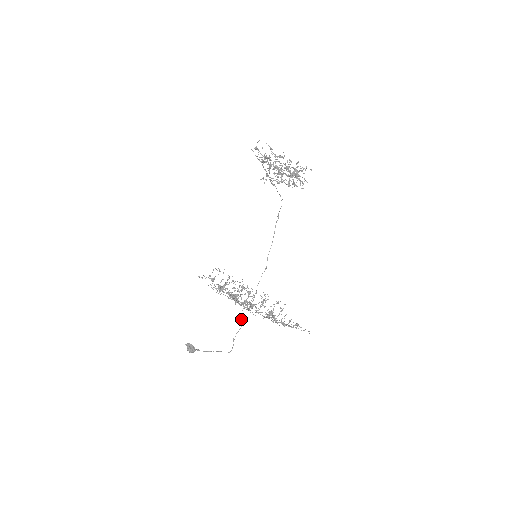
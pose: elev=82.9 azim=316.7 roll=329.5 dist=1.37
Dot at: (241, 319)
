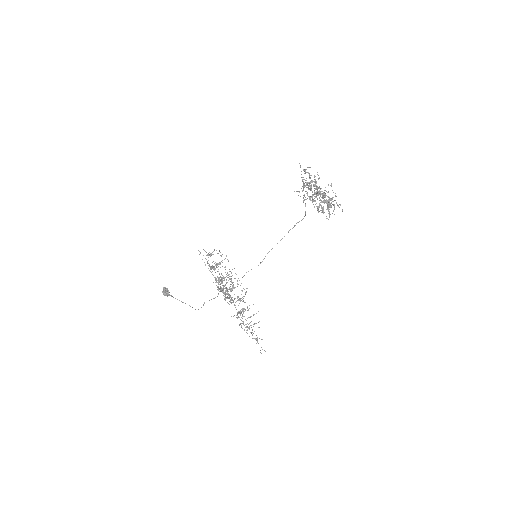
Dot at: occluded
